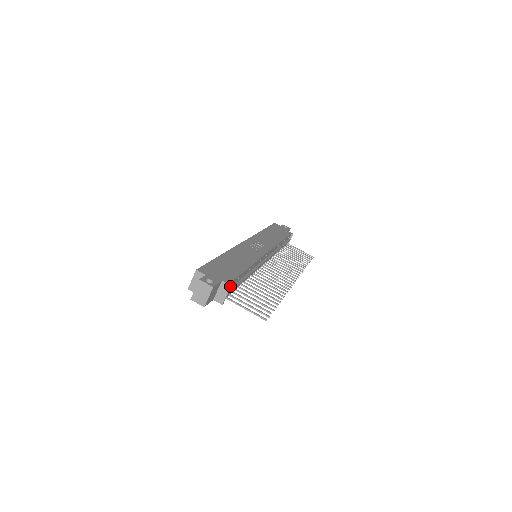
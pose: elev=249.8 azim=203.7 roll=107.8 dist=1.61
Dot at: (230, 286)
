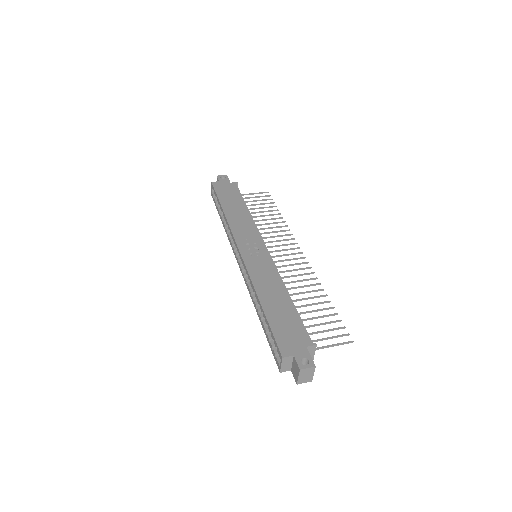
Dot at: (316, 345)
